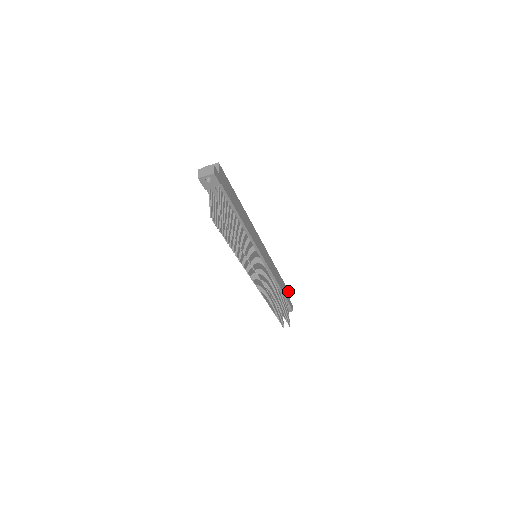
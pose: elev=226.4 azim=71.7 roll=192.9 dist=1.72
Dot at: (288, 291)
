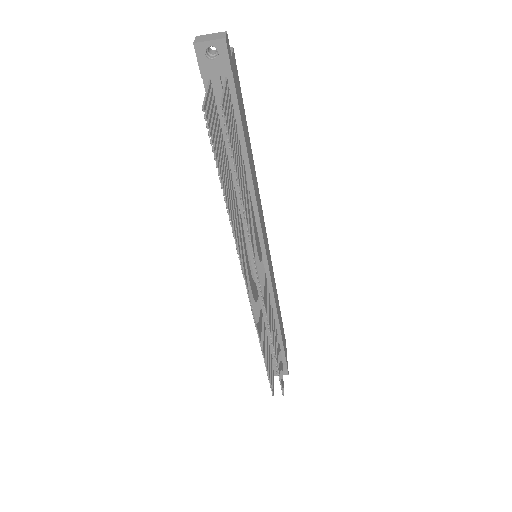
Dot at: (285, 342)
